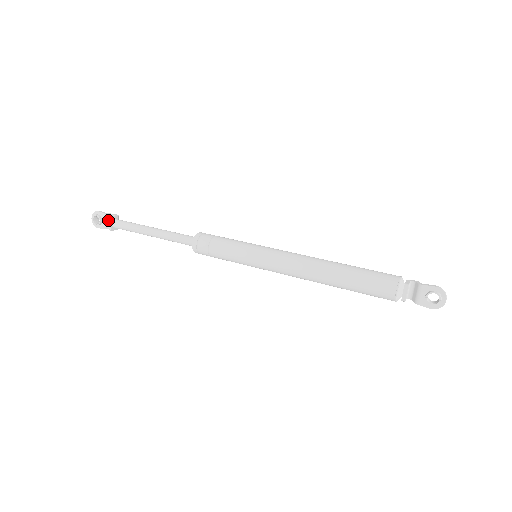
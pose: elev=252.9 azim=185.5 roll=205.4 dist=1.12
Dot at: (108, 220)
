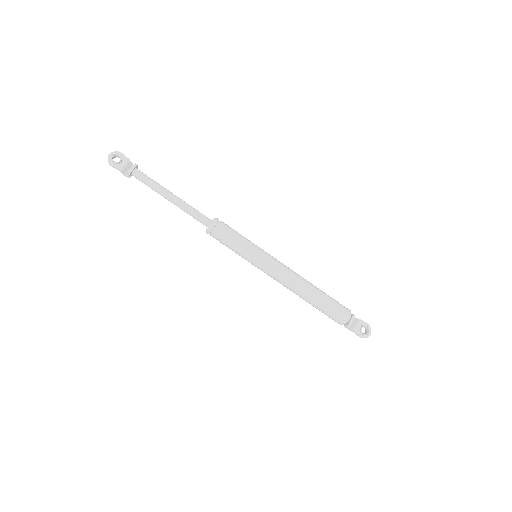
Dot at: (134, 164)
